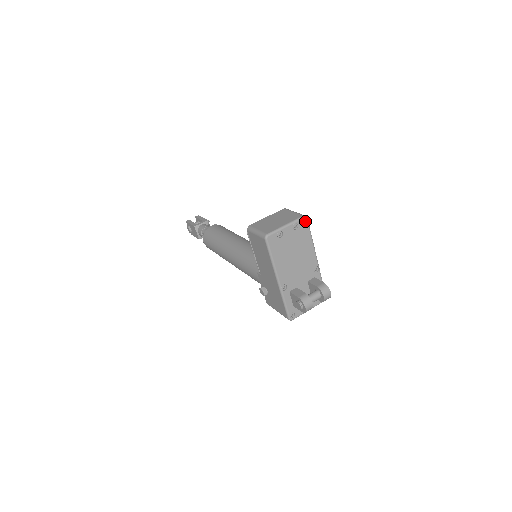
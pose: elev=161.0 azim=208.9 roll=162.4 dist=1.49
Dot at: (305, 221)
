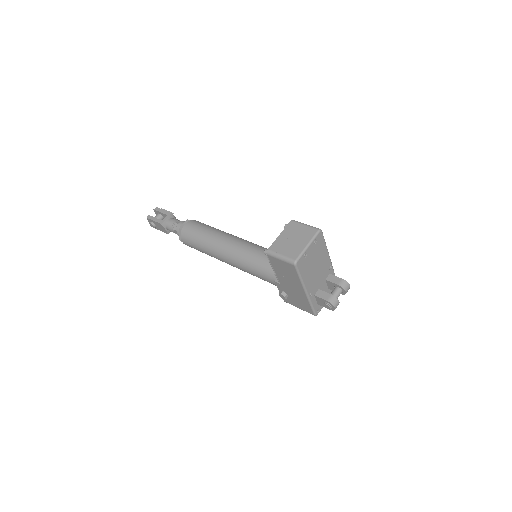
Dot at: (321, 234)
